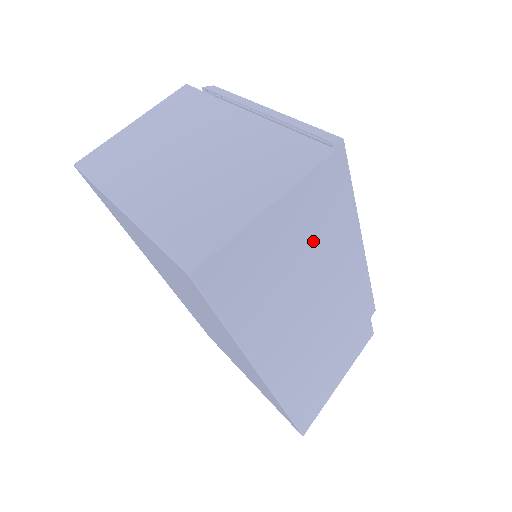
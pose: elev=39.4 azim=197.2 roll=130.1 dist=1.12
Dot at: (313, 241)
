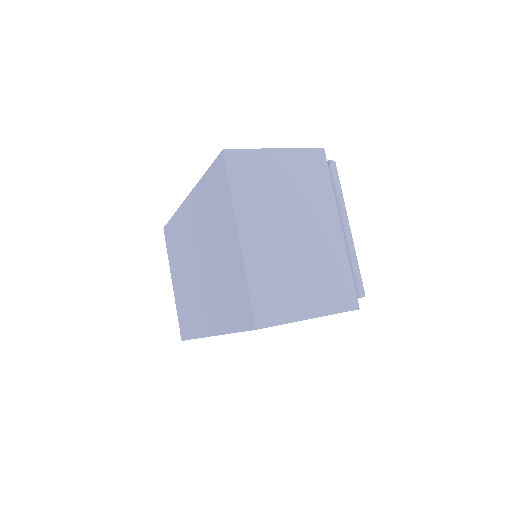
Dot at: occluded
